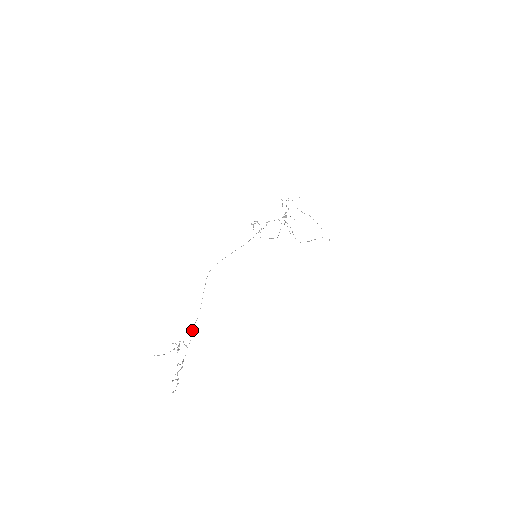
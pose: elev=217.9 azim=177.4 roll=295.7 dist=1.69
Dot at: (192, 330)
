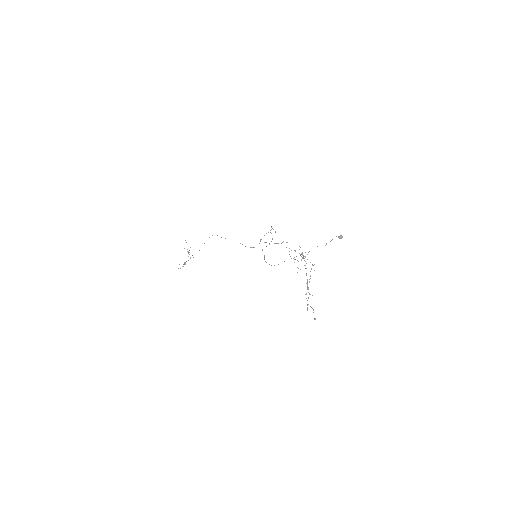
Dot at: occluded
